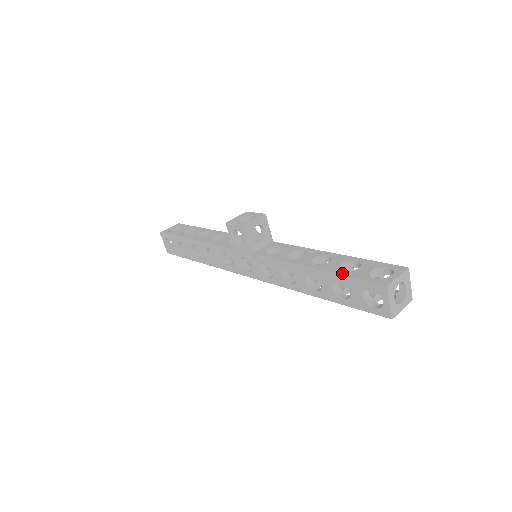
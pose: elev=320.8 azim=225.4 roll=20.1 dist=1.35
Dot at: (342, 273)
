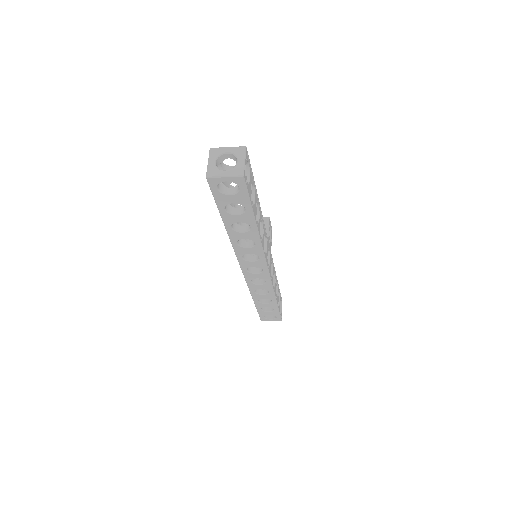
Dot at: occluded
